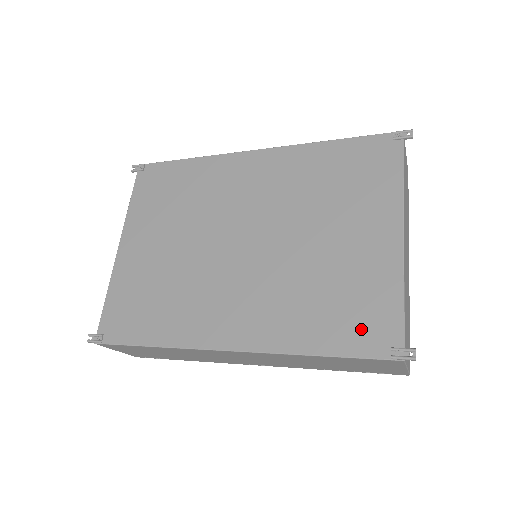
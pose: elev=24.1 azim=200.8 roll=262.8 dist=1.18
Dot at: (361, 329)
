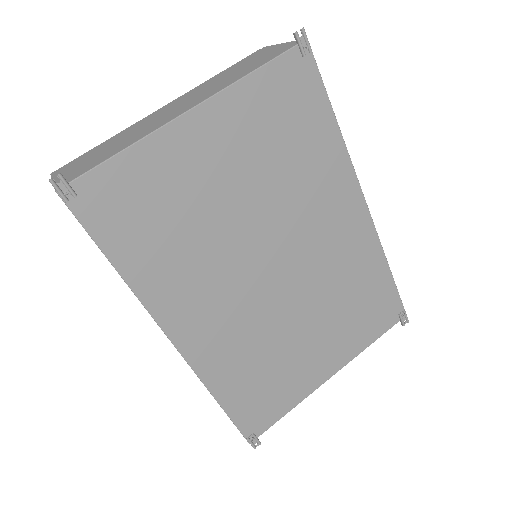
Dot at: (255, 409)
